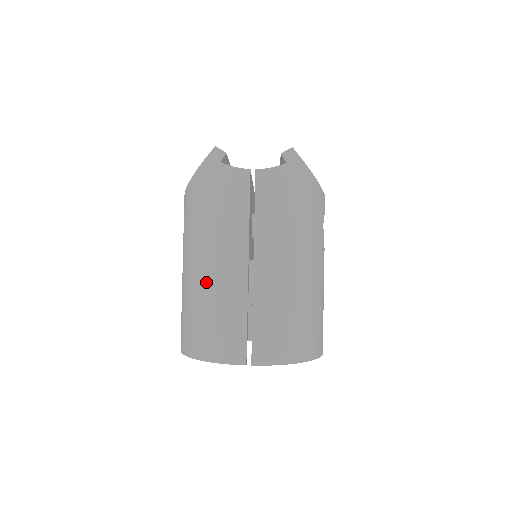
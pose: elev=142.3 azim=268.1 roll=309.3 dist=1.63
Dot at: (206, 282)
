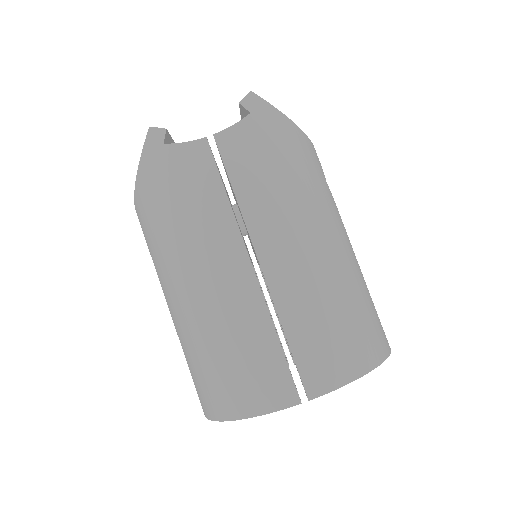
Dot at: (203, 310)
